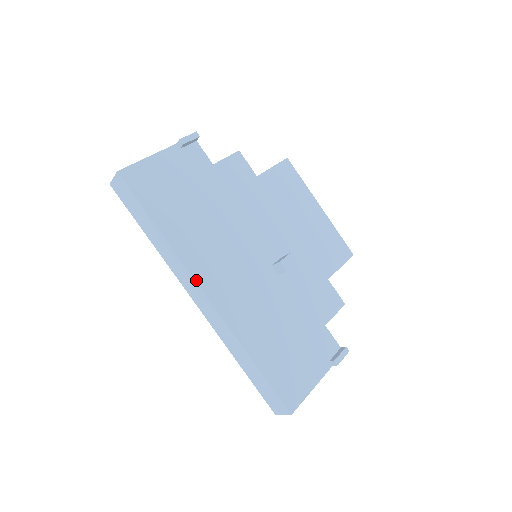
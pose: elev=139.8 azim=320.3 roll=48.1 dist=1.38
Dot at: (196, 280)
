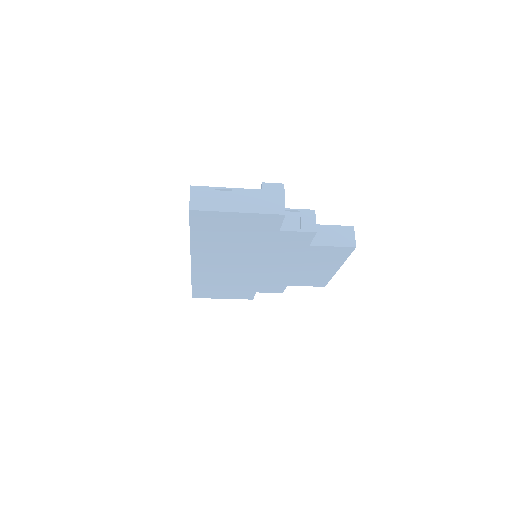
Dot at: occluded
